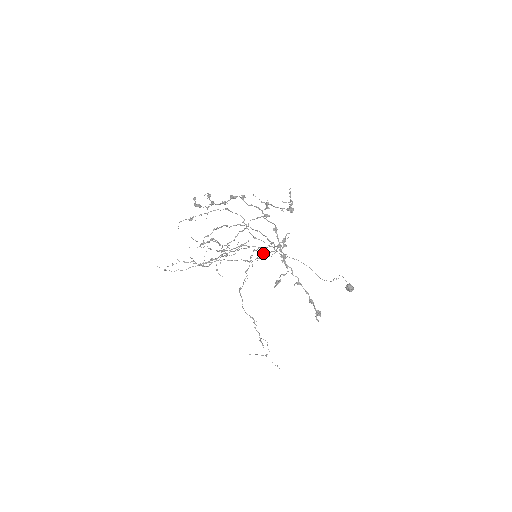
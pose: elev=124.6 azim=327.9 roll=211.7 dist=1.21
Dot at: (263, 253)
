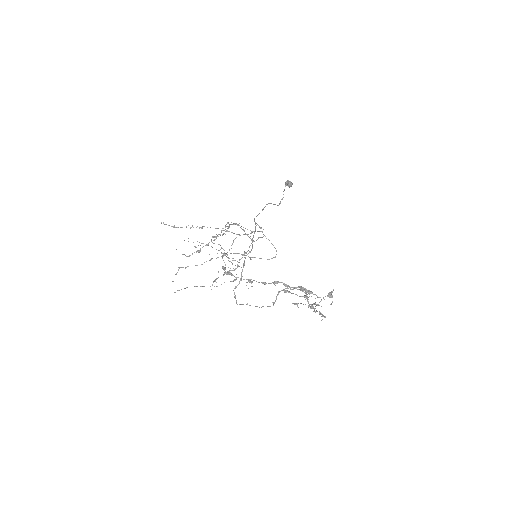
Dot at: (286, 292)
